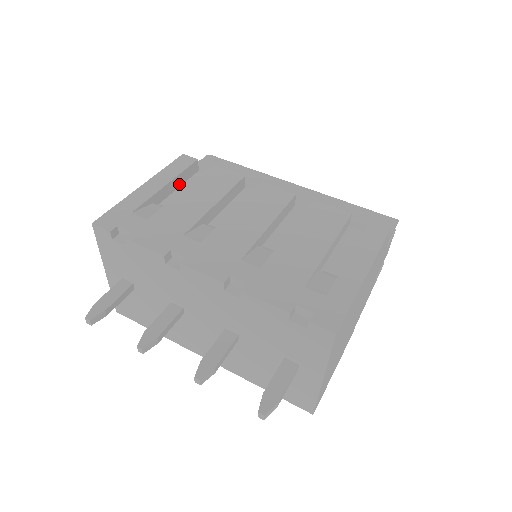
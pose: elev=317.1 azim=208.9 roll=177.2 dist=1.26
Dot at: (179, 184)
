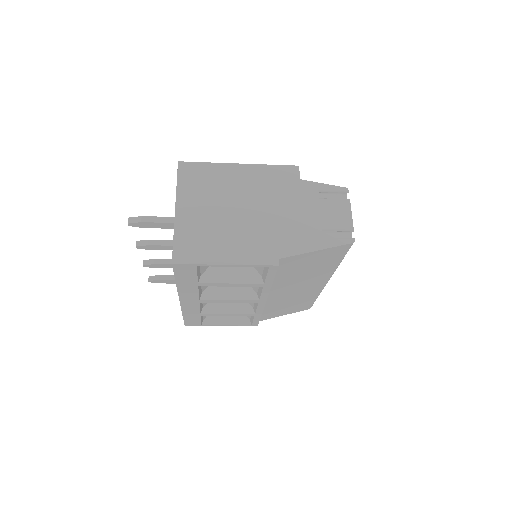
Dot at: occluded
